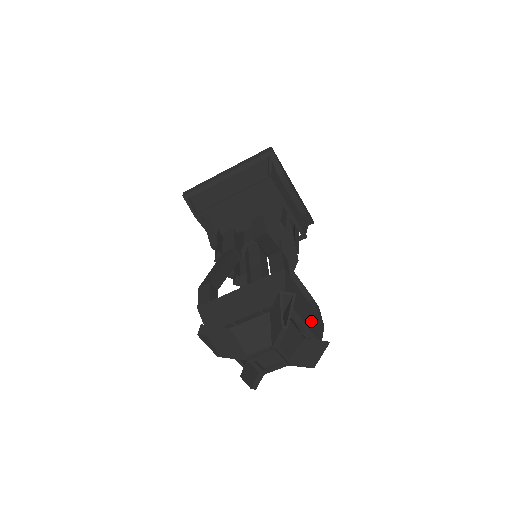
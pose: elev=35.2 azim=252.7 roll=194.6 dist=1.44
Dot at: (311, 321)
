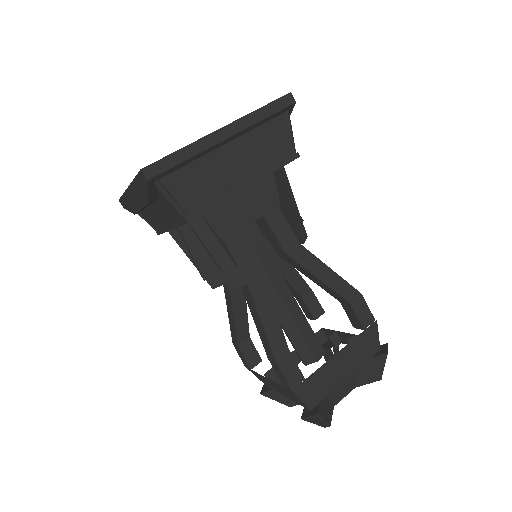
Dot at: occluded
